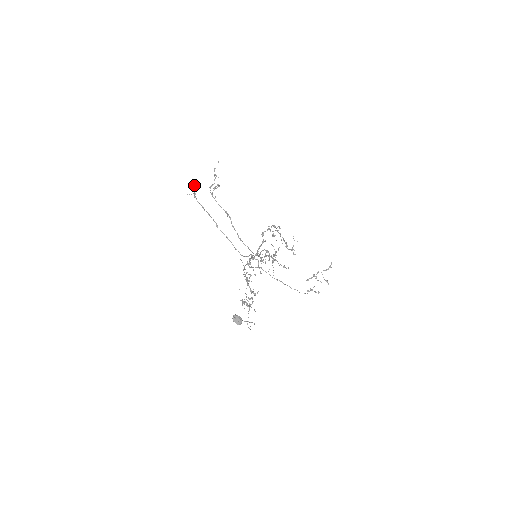
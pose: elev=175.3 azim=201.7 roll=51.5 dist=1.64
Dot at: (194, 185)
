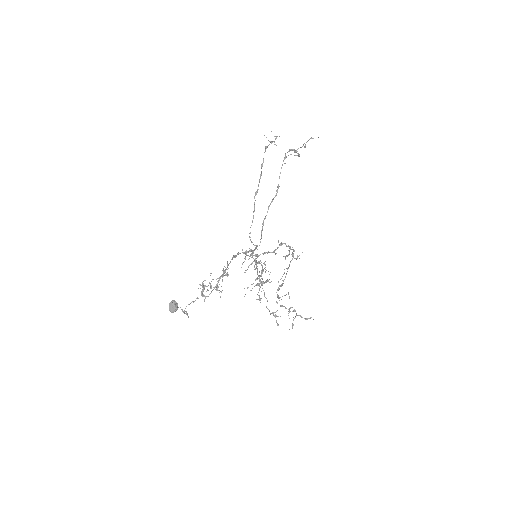
Dot at: (277, 136)
